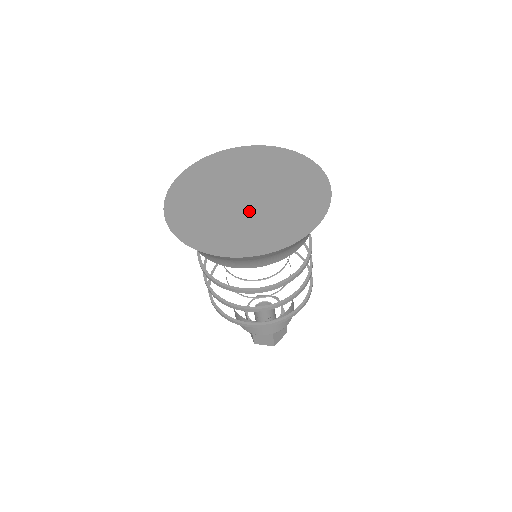
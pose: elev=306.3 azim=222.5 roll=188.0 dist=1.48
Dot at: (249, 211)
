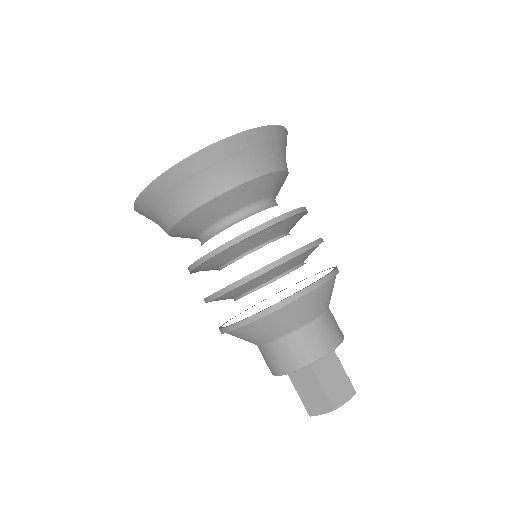
Dot at: occluded
